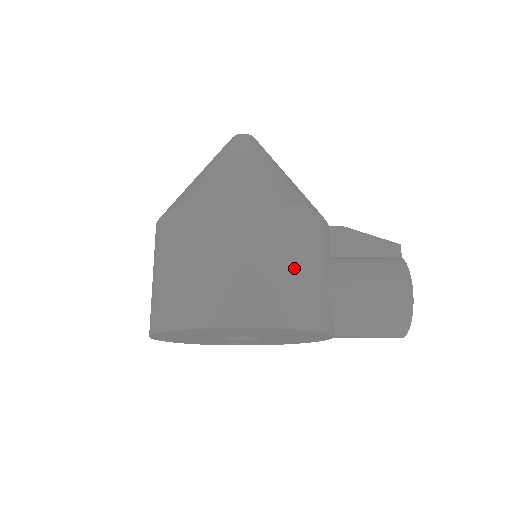
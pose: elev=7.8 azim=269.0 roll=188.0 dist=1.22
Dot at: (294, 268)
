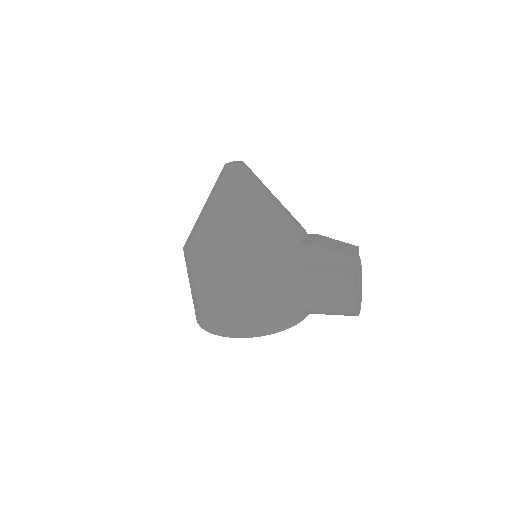
Dot at: (261, 301)
